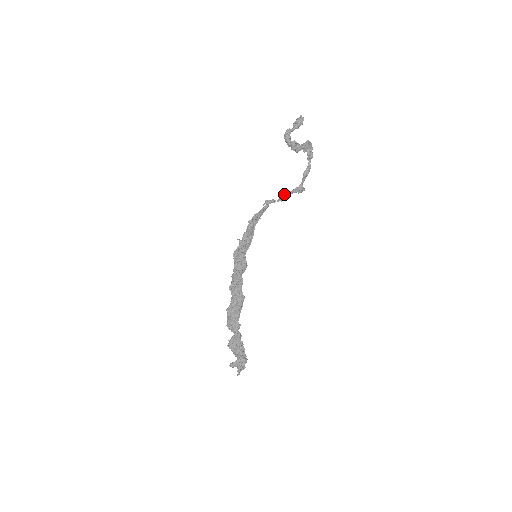
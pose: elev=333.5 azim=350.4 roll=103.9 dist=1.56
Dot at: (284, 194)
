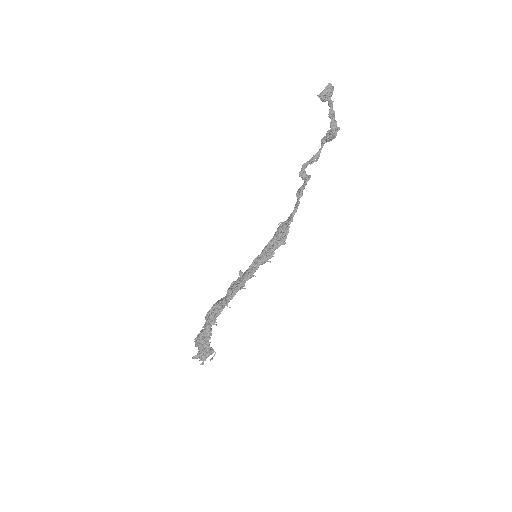
Dot at: occluded
